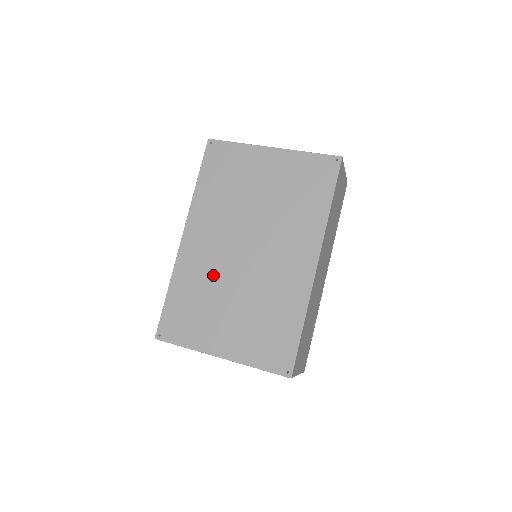
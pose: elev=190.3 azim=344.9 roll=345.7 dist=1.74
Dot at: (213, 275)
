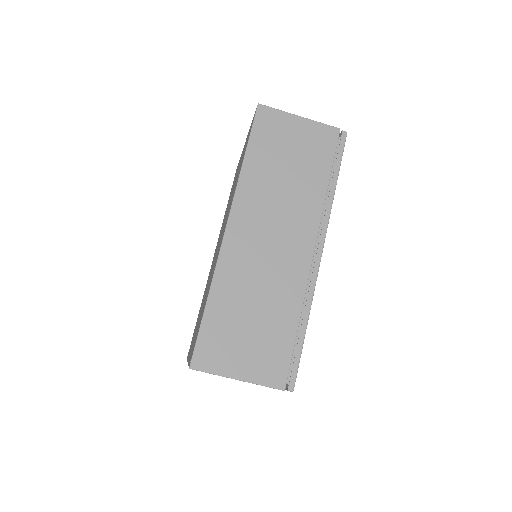
Dot at: occluded
